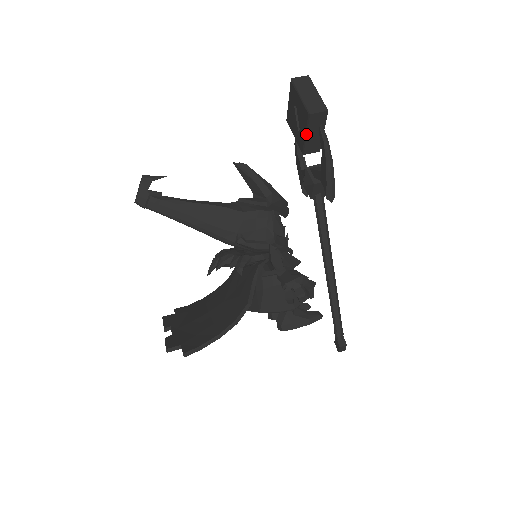
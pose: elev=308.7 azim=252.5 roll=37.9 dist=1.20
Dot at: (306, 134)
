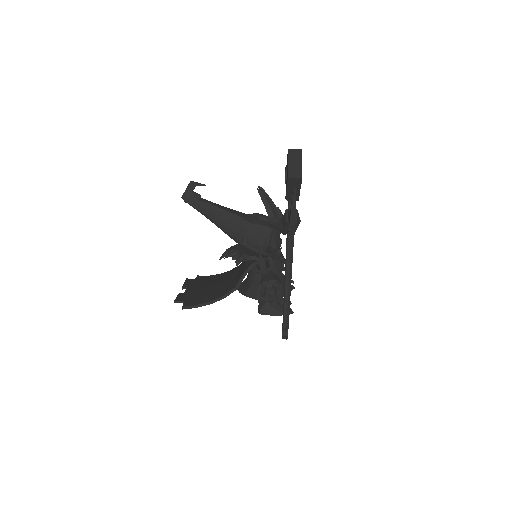
Dot at: (287, 189)
